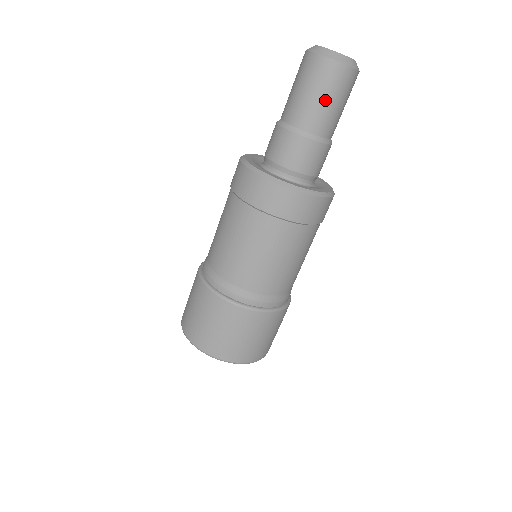
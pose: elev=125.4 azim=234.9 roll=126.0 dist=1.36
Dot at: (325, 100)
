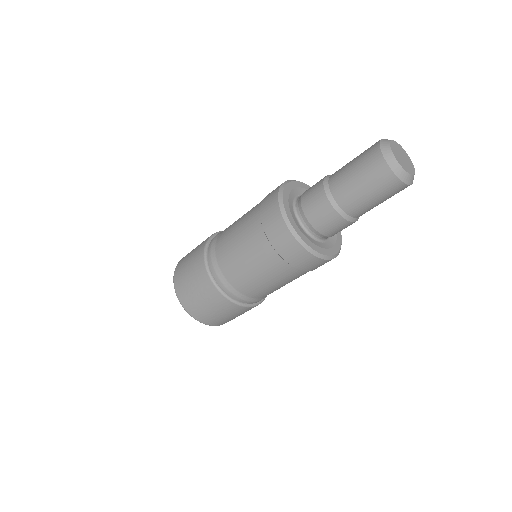
Dot at: (363, 188)
